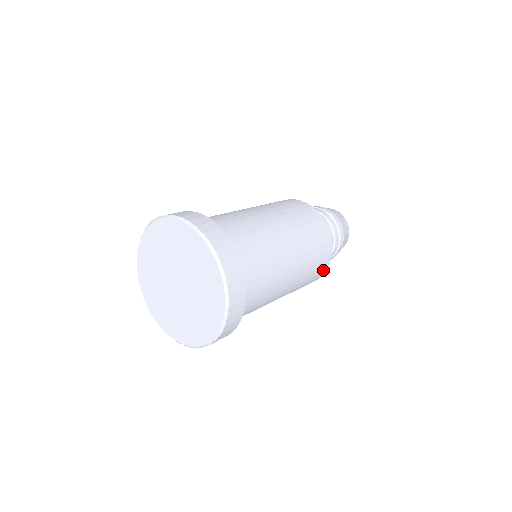
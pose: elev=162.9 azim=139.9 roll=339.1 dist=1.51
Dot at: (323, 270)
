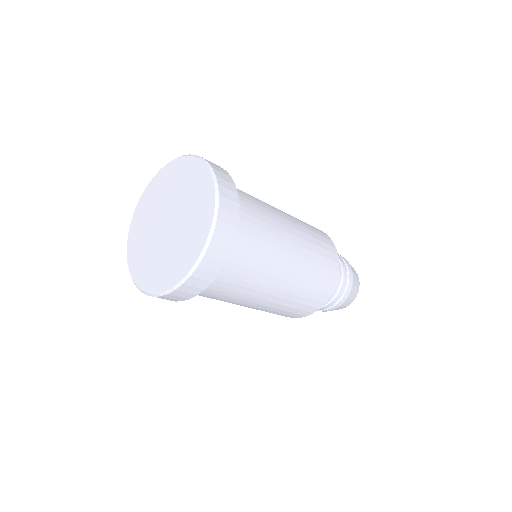
Dot at: (330, 244)
